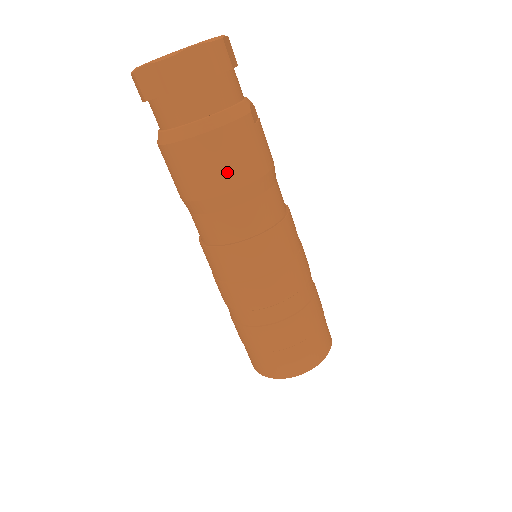
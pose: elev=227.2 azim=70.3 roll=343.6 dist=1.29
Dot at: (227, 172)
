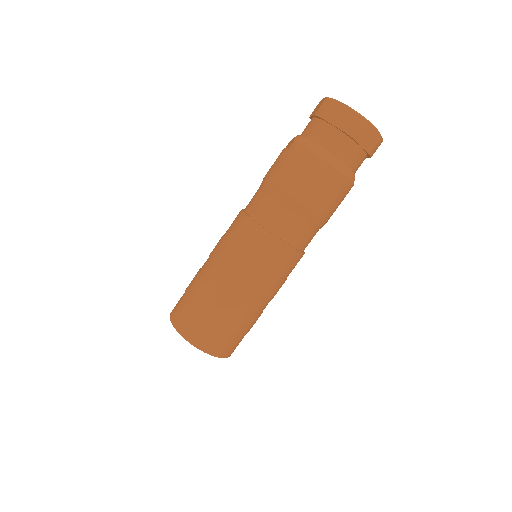
Dot at: (321, 199)
